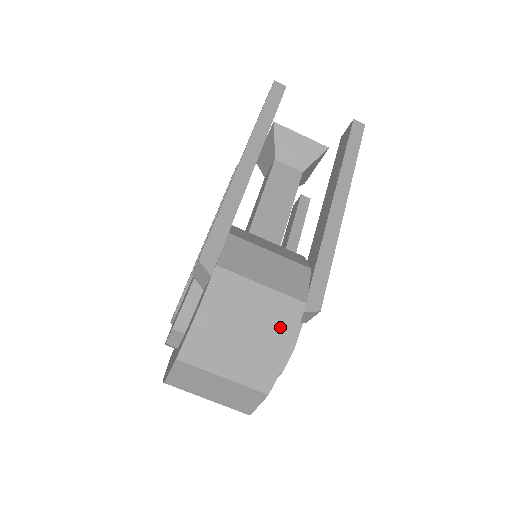
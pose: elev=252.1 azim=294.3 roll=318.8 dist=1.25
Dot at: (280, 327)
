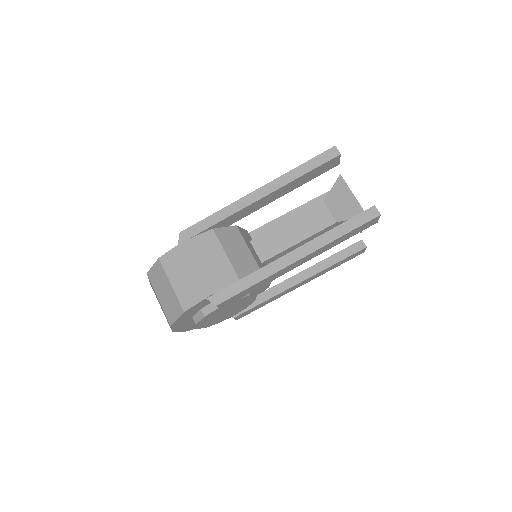
Dot at: (189, 296)
